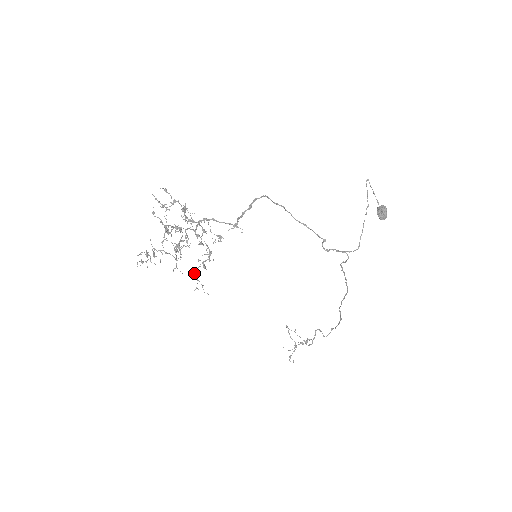
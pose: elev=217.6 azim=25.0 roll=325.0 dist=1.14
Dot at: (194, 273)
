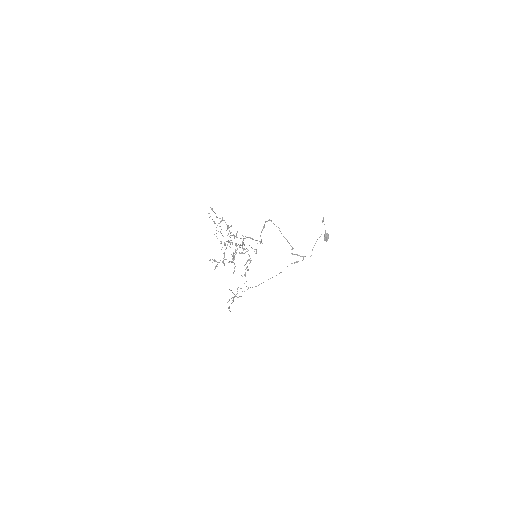
Dot at: (245, 275)
